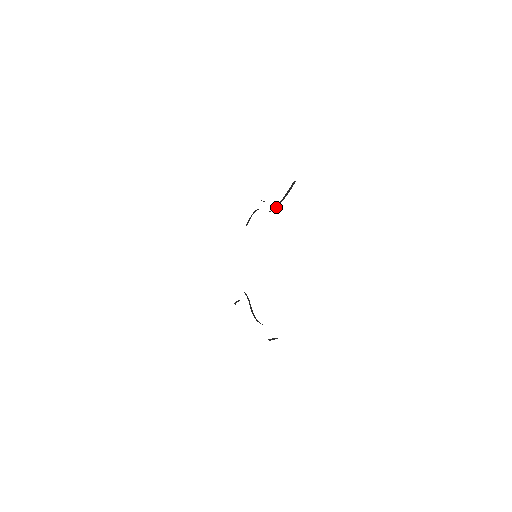
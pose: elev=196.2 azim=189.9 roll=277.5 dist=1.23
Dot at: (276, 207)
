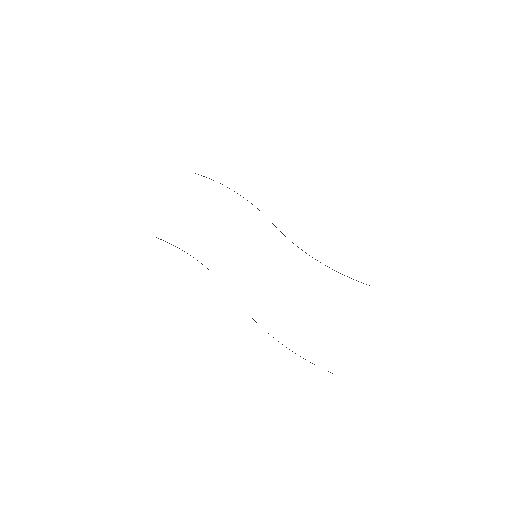
Dot at: (320, 262)
